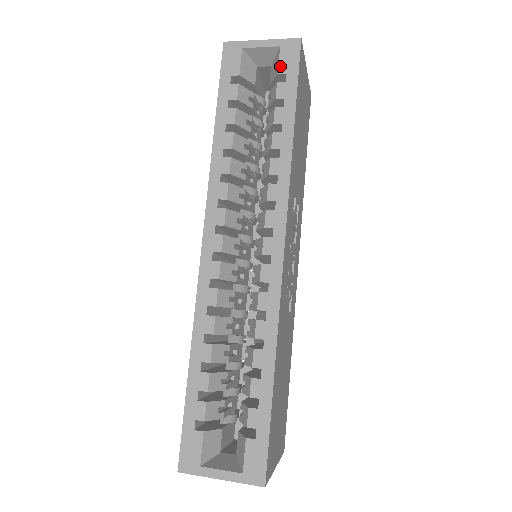
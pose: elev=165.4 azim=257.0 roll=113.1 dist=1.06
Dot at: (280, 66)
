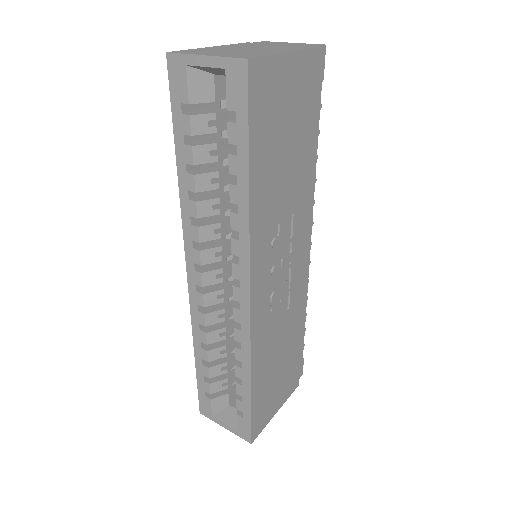
Dot at: (228, 99)
